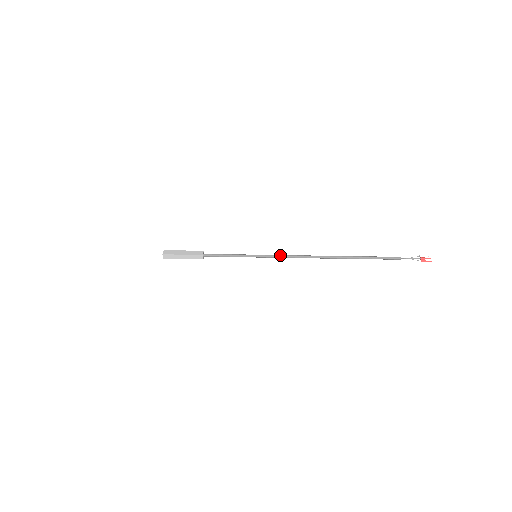
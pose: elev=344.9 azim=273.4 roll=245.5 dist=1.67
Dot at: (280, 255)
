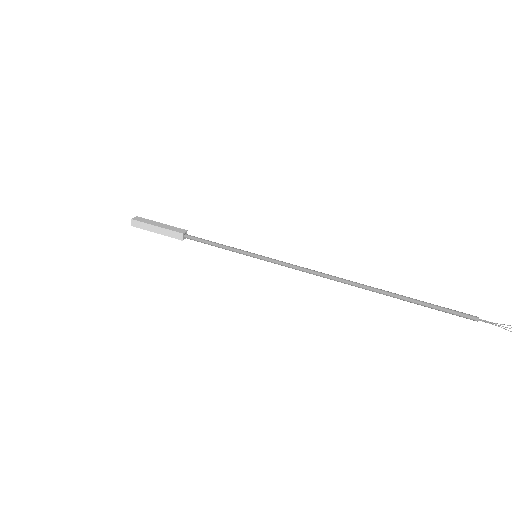
Dot at: occluded
